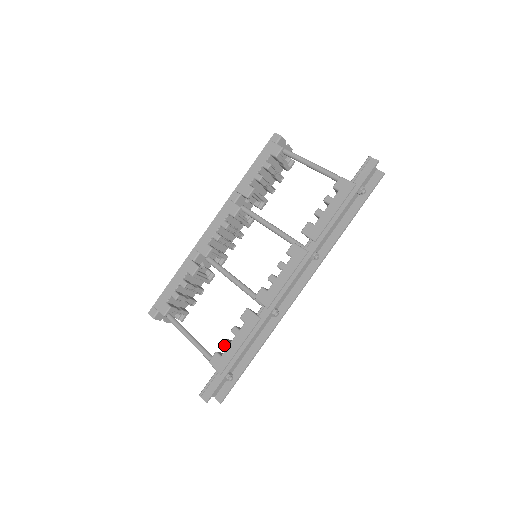
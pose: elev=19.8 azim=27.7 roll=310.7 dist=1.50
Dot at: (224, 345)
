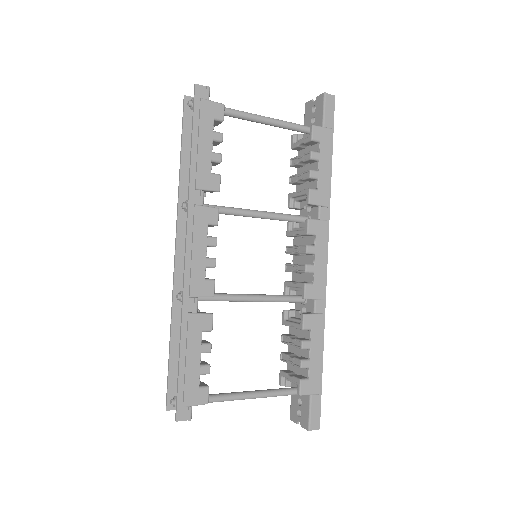
Dot at: (305, 367)
